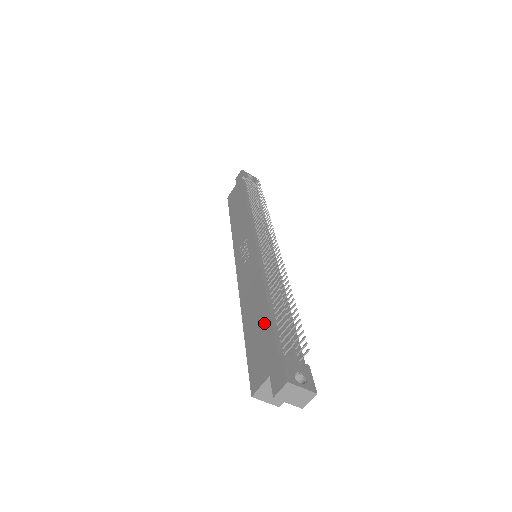
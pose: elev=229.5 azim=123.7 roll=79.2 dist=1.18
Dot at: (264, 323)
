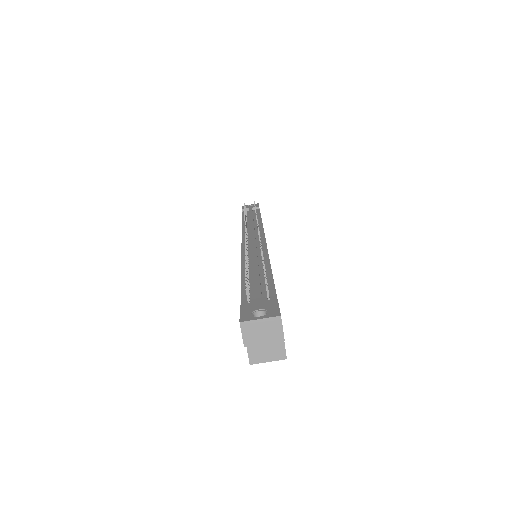
Dot at: occluded
